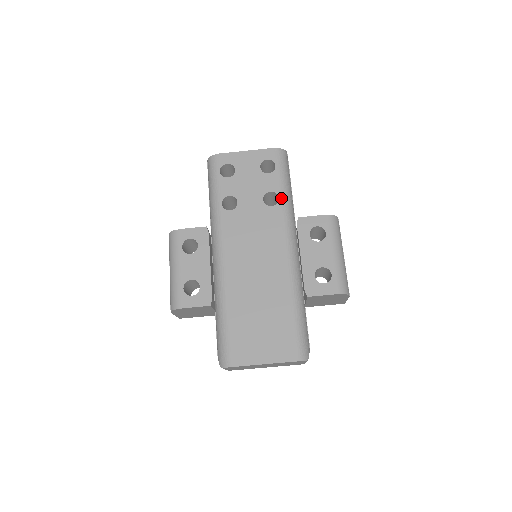
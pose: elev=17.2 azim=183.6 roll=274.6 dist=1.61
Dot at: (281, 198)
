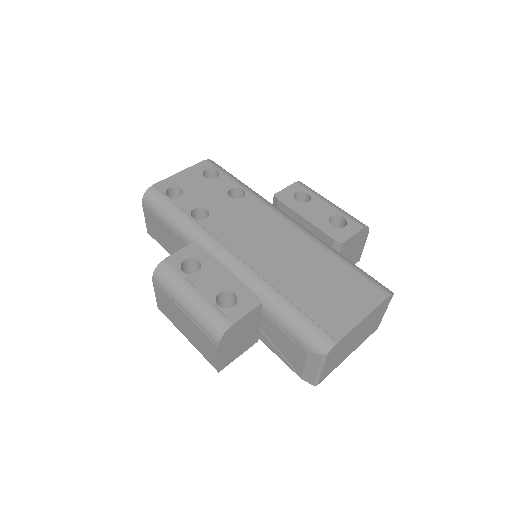
Dot at: (245, 189)
